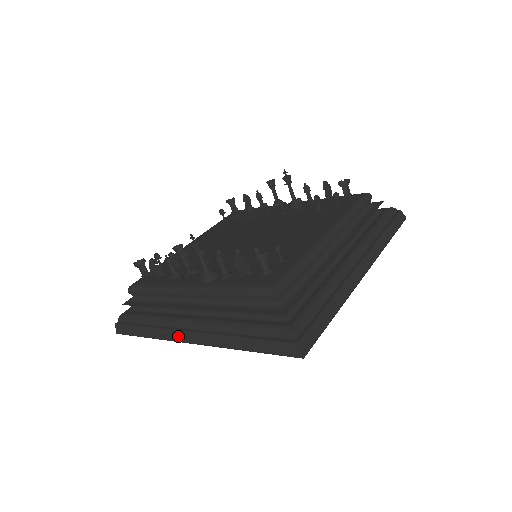
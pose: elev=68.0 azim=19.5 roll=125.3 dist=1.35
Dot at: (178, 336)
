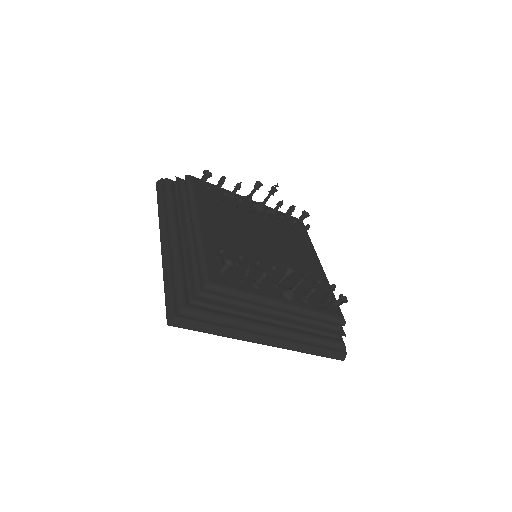
Dot at: (257, 339)
